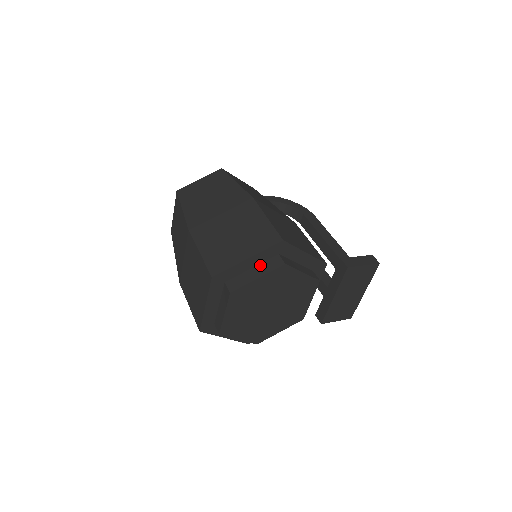
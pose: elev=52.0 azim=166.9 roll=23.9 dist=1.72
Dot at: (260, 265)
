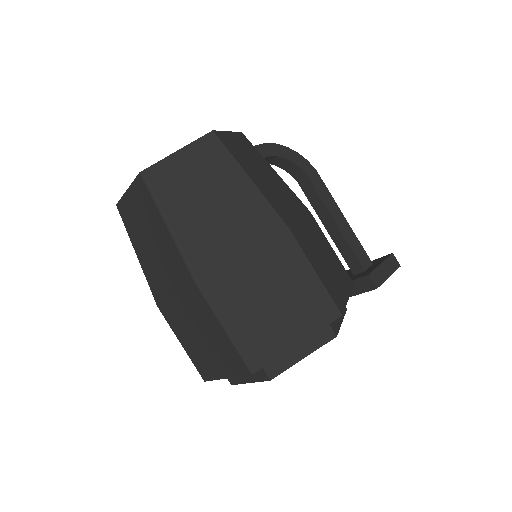
Dot at: occluded
